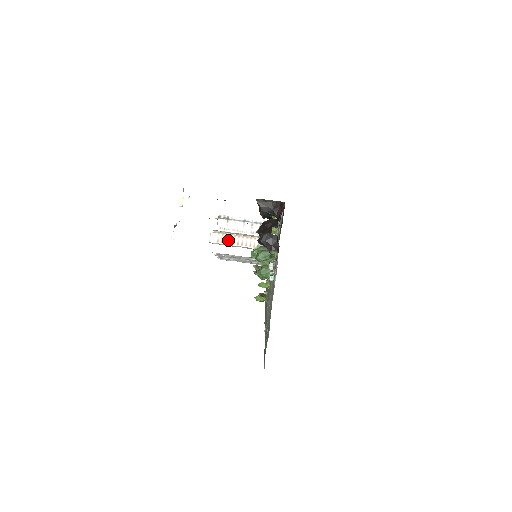
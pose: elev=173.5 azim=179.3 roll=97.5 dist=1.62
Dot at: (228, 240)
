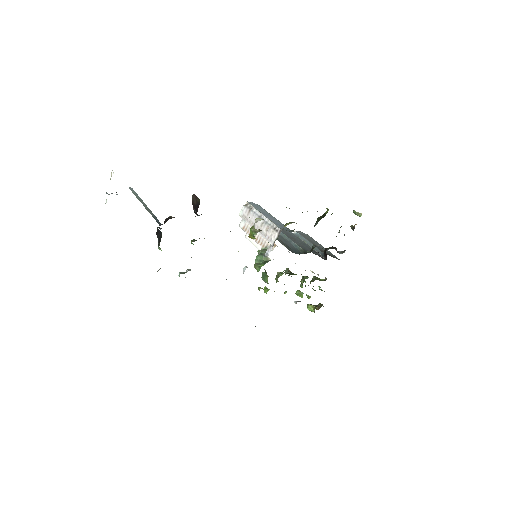
Dot at: occluded
